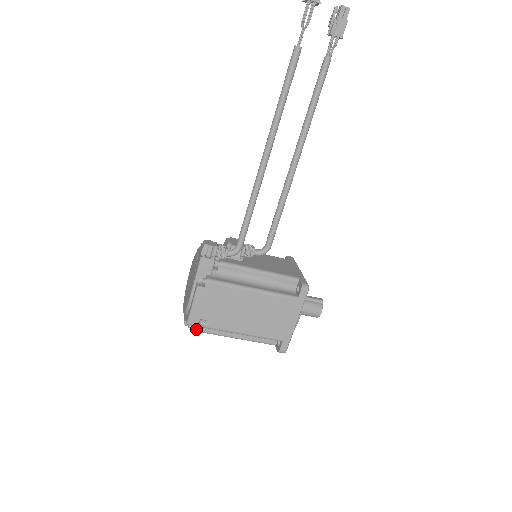
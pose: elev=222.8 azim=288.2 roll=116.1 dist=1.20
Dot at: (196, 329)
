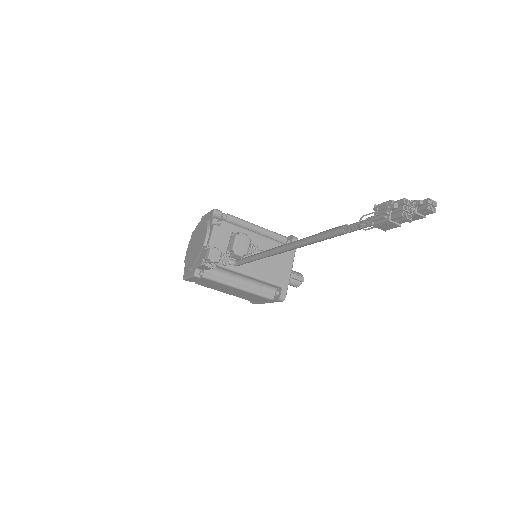
Dot at: occluded
